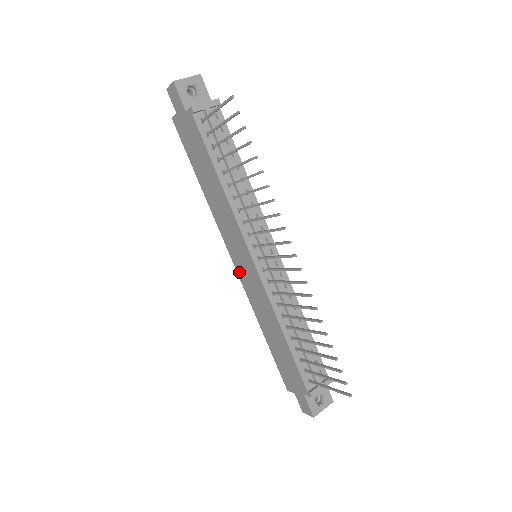
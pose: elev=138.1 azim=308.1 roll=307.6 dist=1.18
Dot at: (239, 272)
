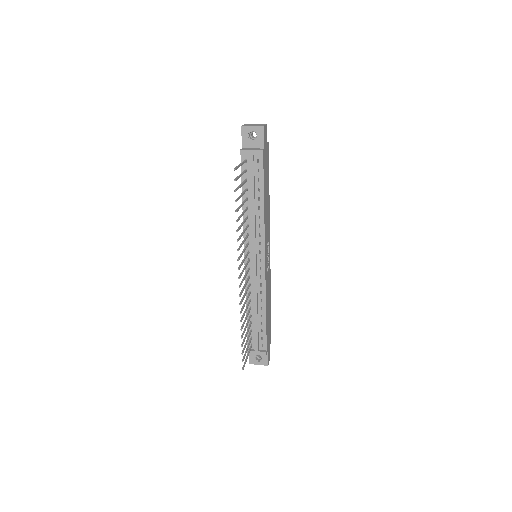
Dot at: occluded
